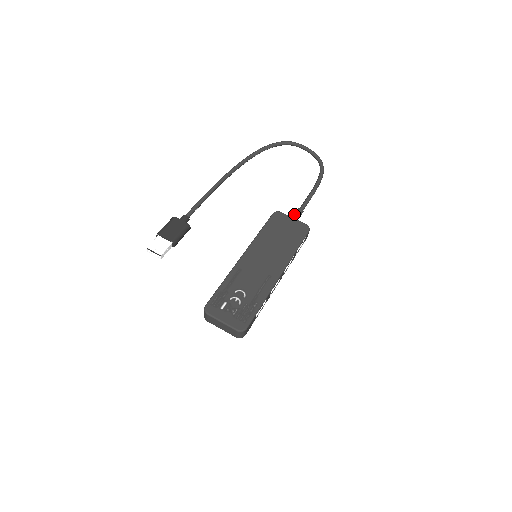
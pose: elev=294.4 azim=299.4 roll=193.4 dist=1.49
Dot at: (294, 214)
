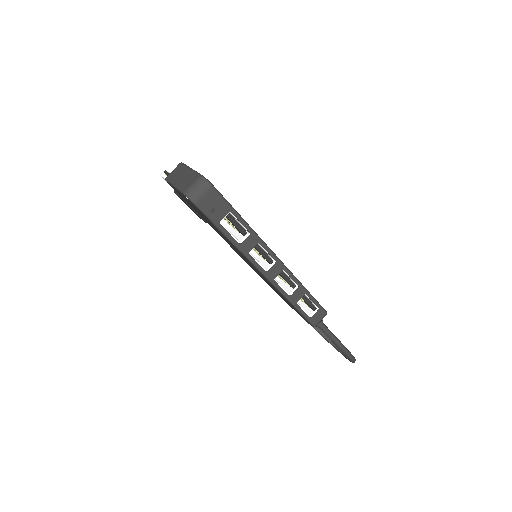
Dot at: occluded
